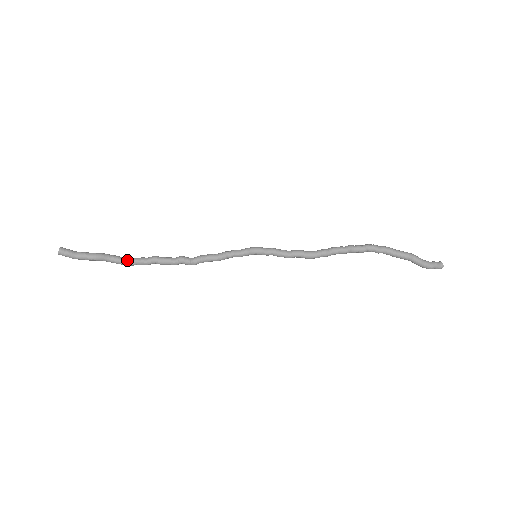
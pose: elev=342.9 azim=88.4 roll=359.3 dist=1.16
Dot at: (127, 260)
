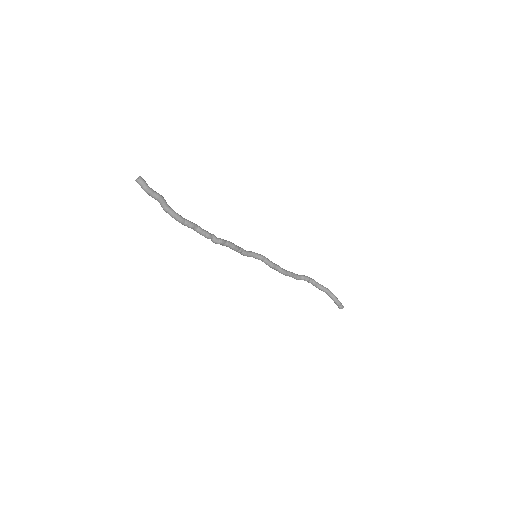
Dot at: (180, 215)
